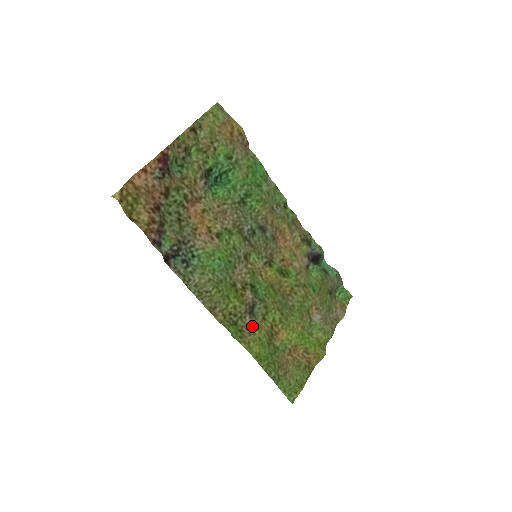
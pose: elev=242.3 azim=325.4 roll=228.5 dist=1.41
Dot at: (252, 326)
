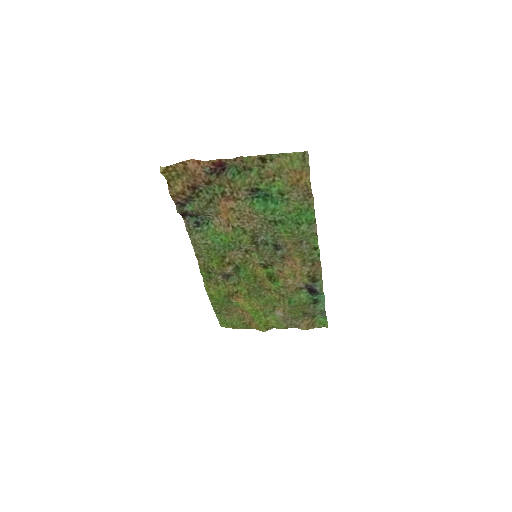
Dot at: (220, 282)
